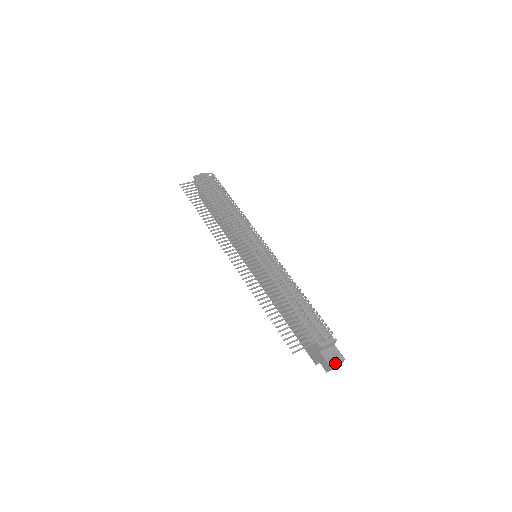
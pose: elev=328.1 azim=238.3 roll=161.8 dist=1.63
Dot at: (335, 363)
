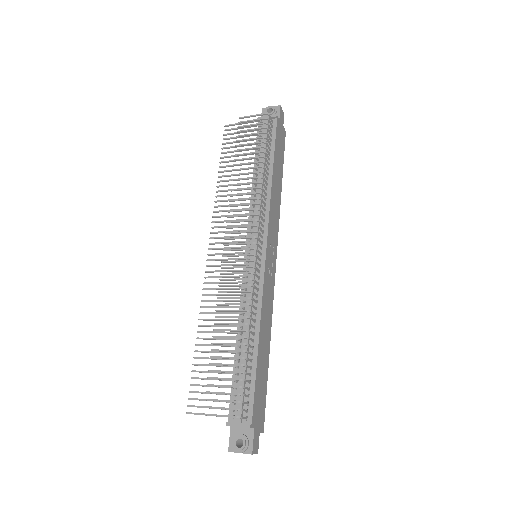
Dot at: (236, 452)
